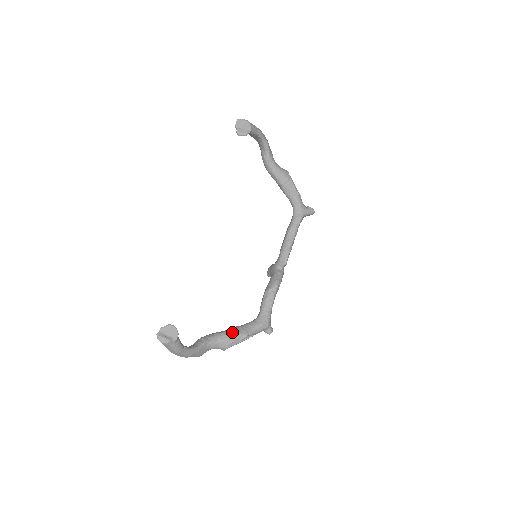
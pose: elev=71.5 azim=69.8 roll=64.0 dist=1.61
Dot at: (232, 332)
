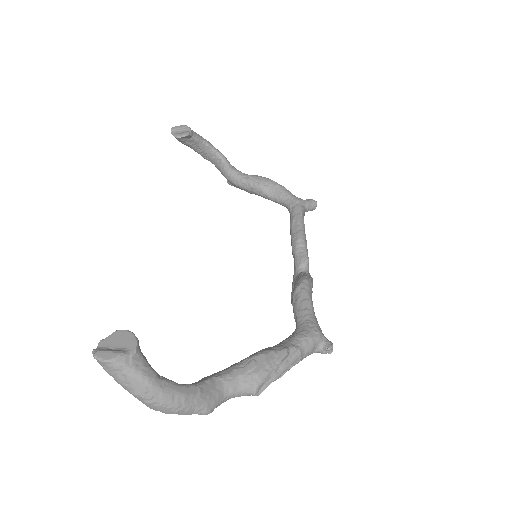
Dot at: (256, 353)
